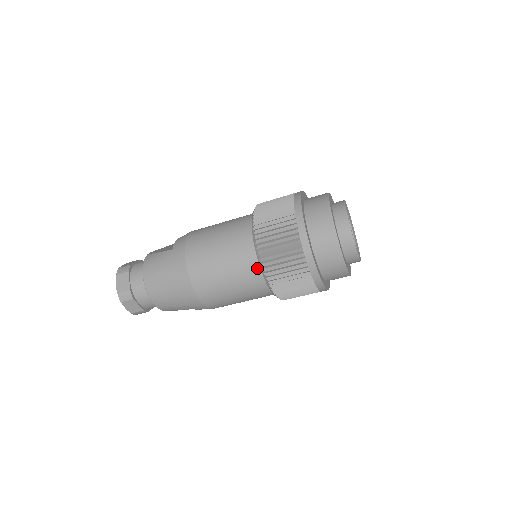
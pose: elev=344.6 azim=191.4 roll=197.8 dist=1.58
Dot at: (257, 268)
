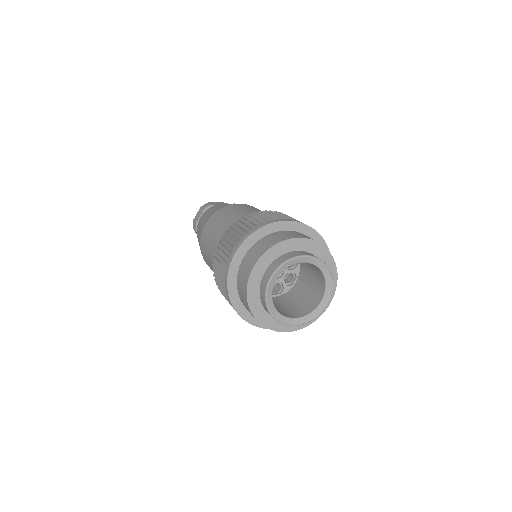
Dot at: occluded
